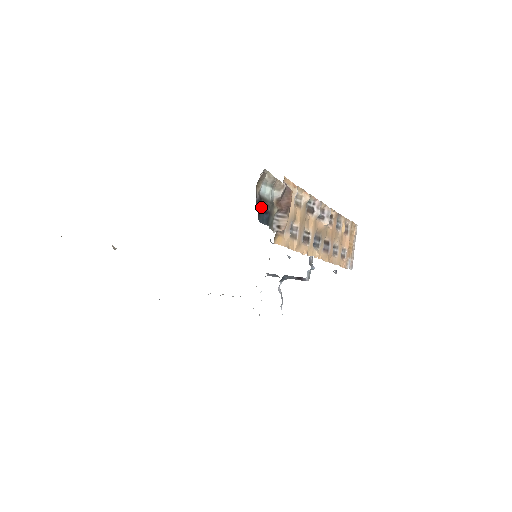
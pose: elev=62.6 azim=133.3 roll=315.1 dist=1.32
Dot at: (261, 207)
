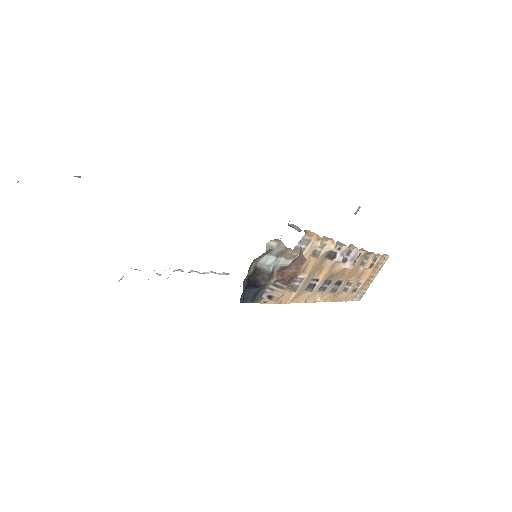
Dot at: (252, 281)
